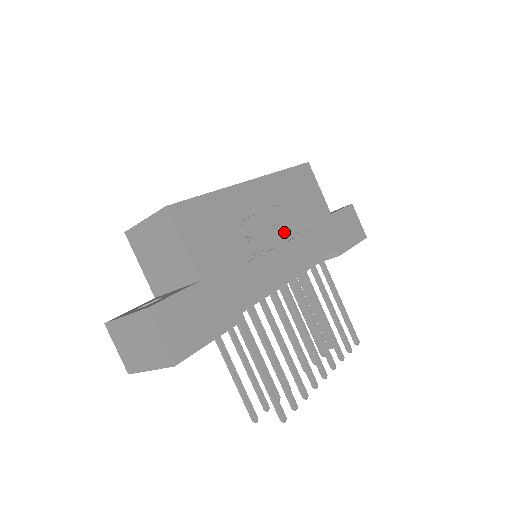
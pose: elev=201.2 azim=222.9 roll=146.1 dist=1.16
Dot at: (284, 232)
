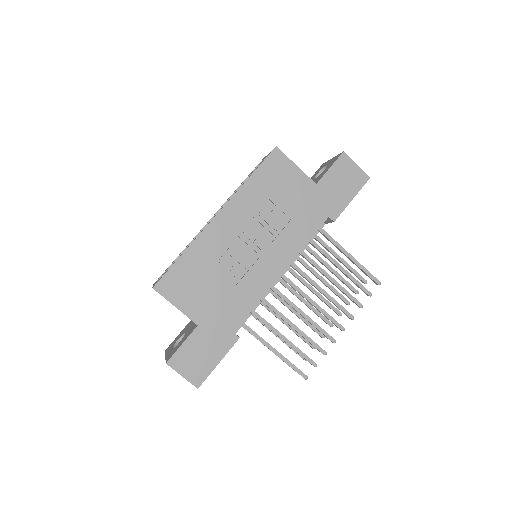
Dot at: (265, 238)
